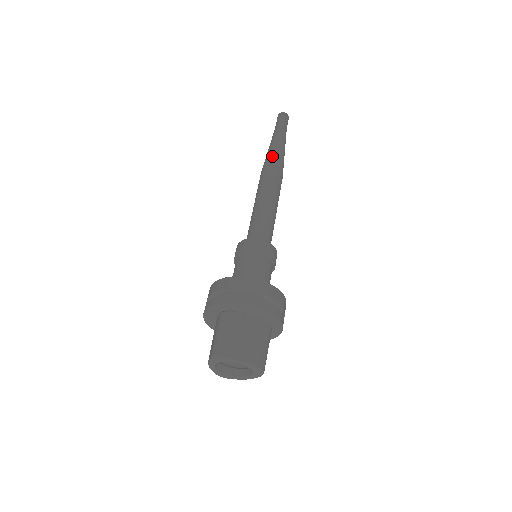
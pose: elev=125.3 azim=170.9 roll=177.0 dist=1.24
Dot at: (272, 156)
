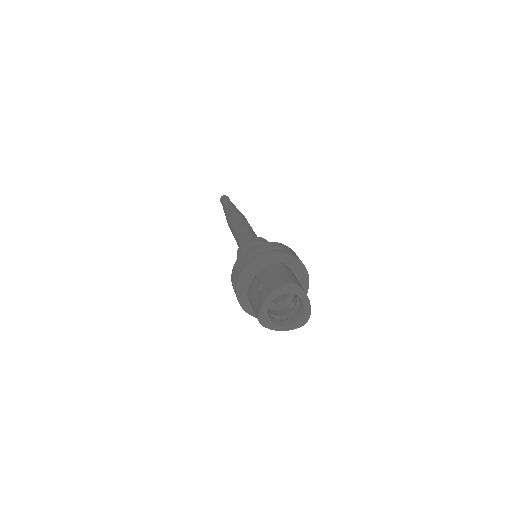
Dot at: (238, 210)
